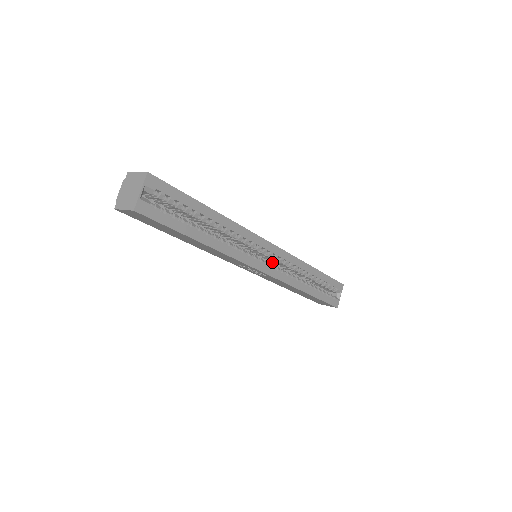
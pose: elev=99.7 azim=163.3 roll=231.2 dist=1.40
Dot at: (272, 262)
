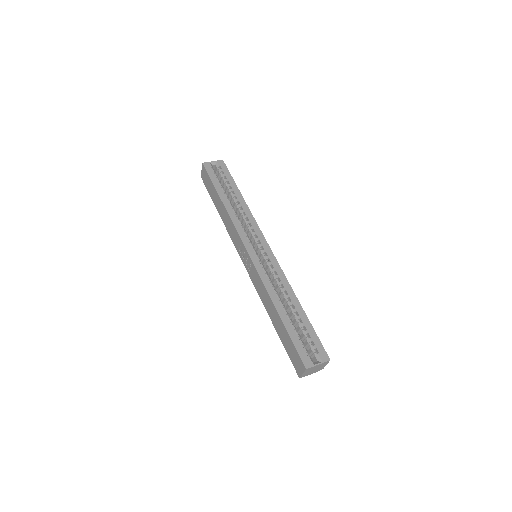
Dot at: occluded
